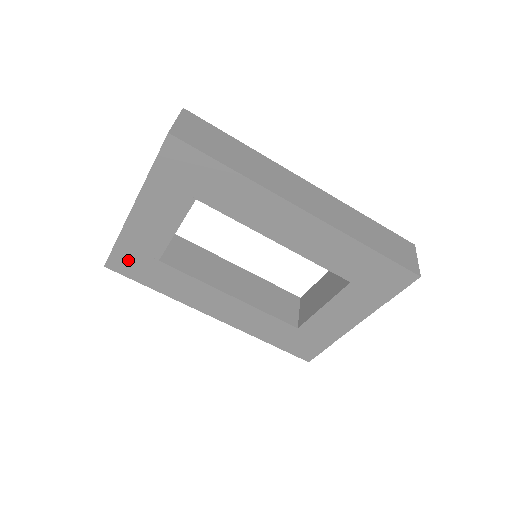
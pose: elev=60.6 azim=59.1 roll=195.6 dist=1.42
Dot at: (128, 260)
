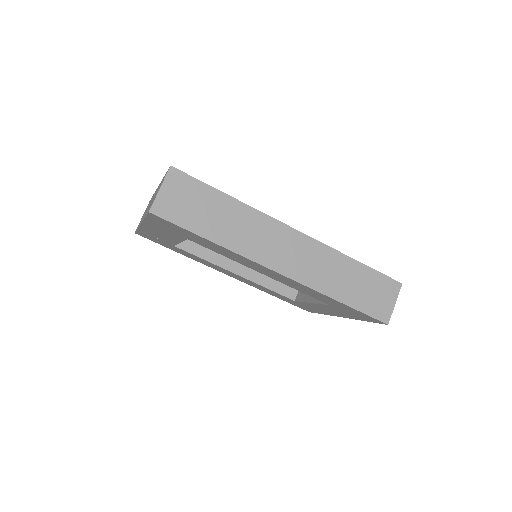
Dot at: (151, 237)
